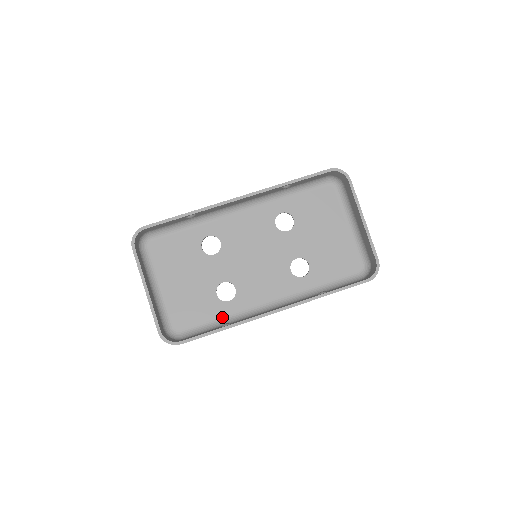
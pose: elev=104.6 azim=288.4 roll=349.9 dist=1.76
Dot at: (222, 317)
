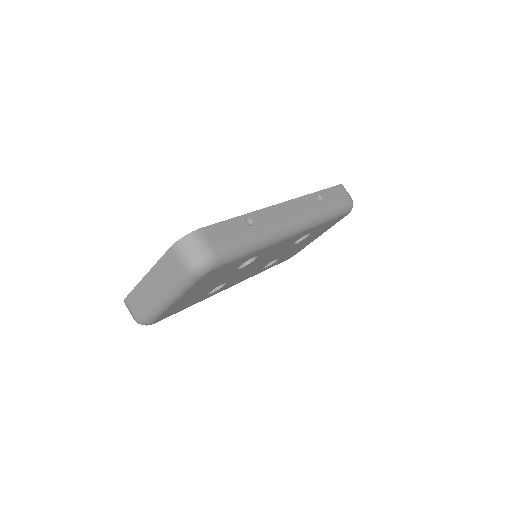
Dot at: occluded
